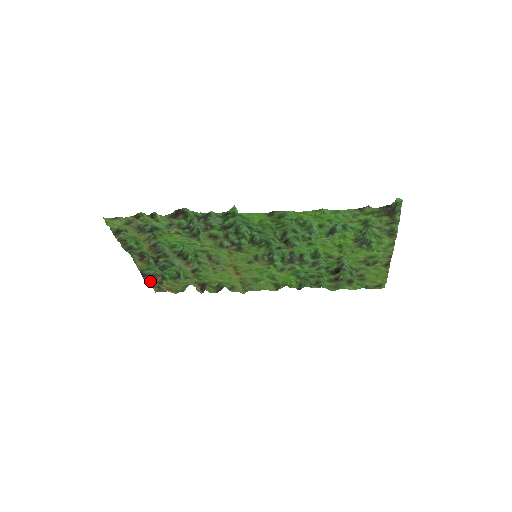
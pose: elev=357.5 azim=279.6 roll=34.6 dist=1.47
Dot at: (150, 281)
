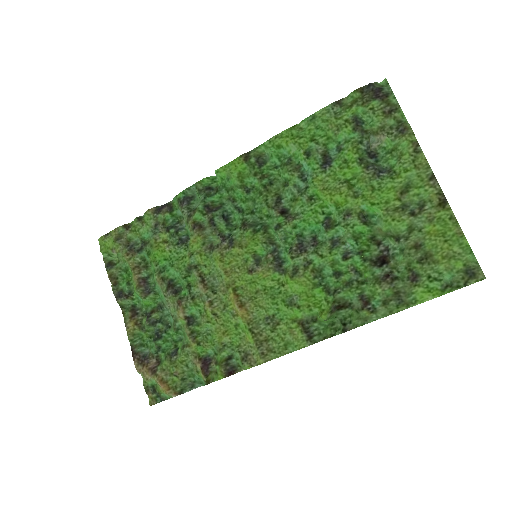
Dot at: (141, 367)
